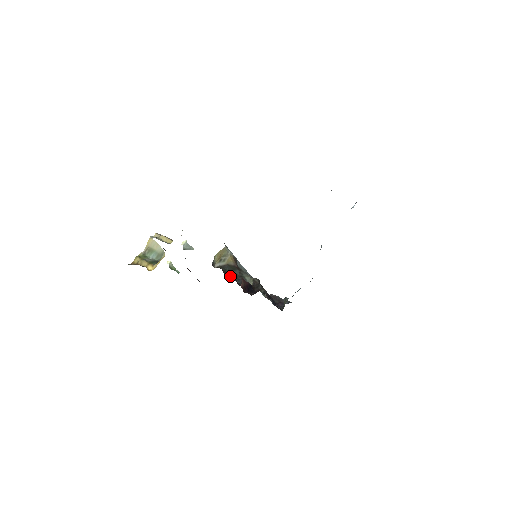
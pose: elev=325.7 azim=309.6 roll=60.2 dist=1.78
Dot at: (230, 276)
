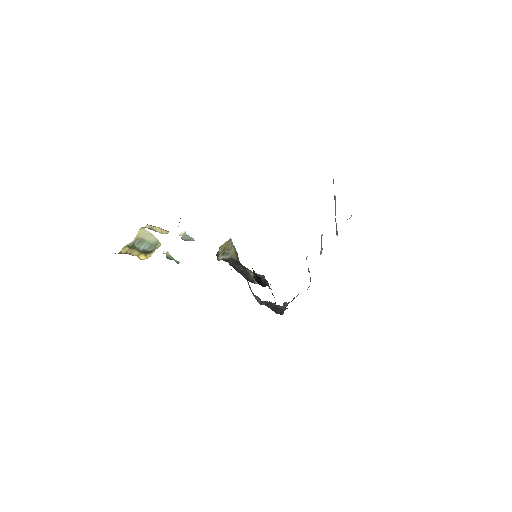
Dot at: (235, 269)
